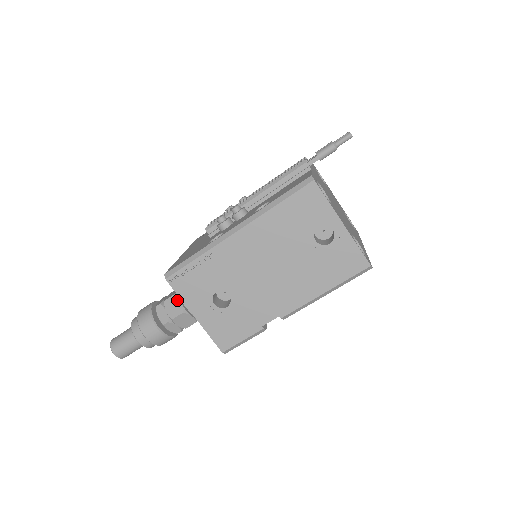
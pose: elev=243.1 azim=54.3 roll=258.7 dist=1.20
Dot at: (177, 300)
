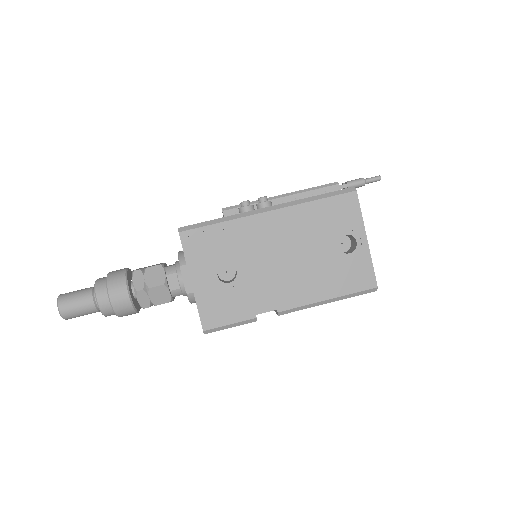
Dot at: (161, 271)
